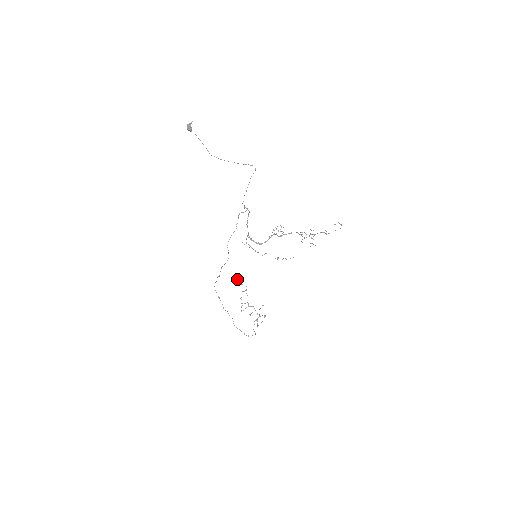
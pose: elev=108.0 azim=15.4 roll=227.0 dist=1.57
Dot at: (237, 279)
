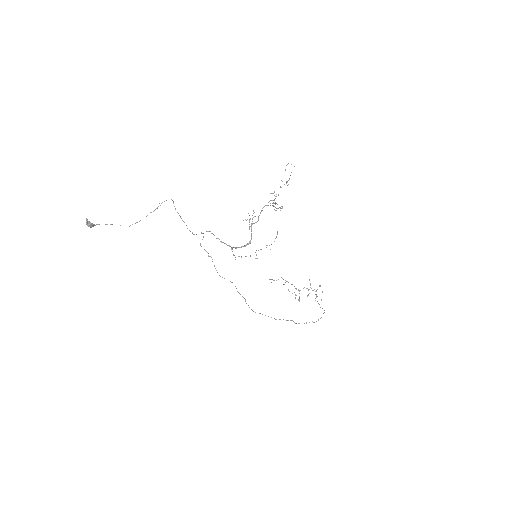
Dot at: occluded
